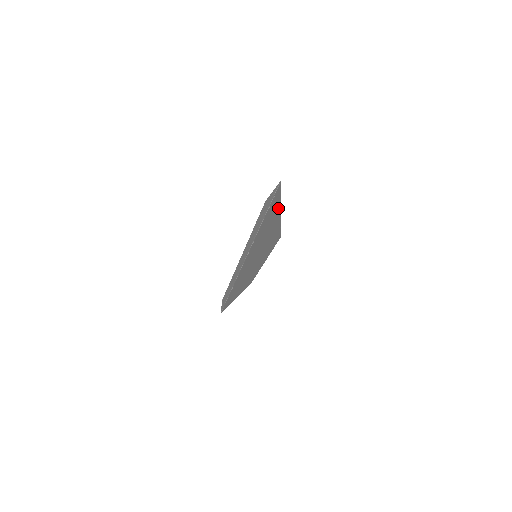
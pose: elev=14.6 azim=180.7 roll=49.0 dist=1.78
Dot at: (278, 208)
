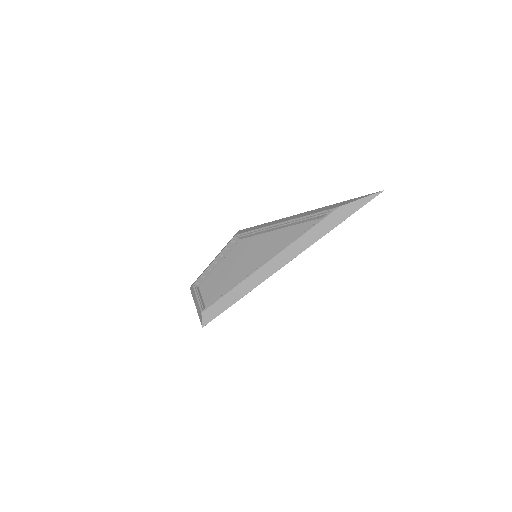
Dot at: occluded
